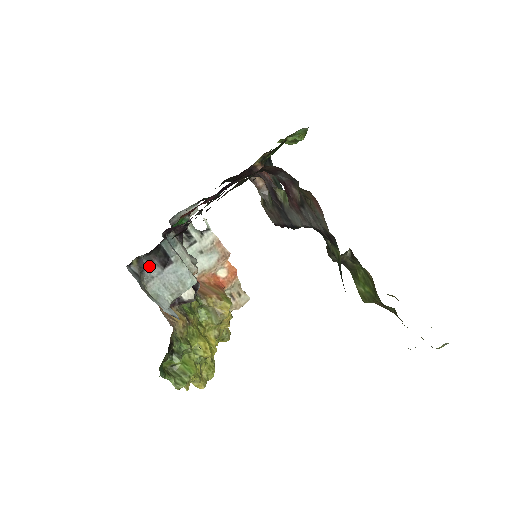
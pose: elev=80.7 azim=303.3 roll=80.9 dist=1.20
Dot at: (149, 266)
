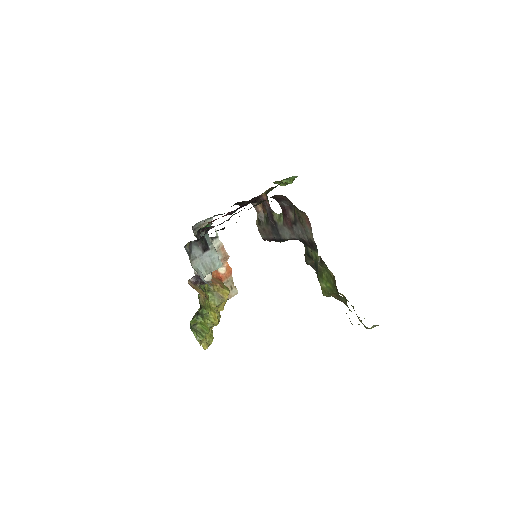
Dot at: (195, 249)
